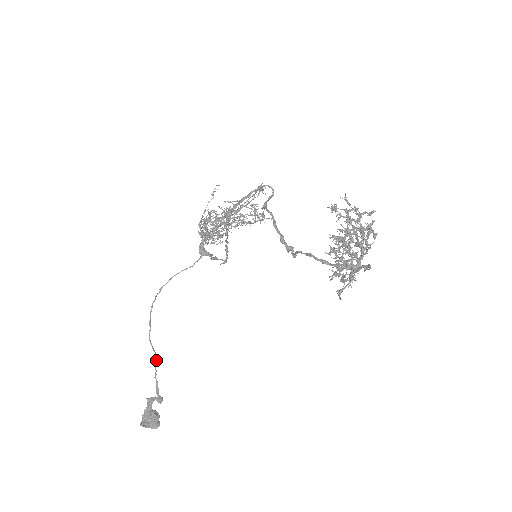
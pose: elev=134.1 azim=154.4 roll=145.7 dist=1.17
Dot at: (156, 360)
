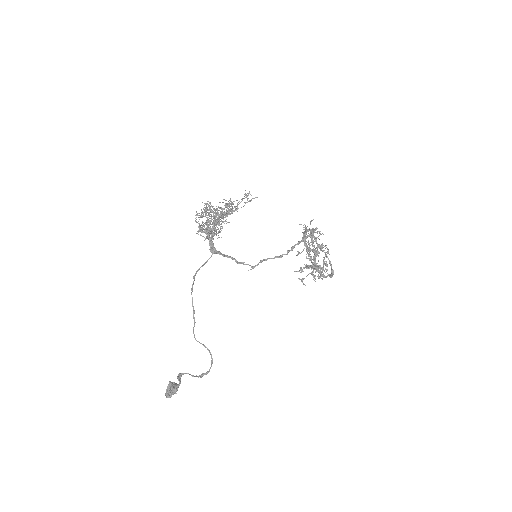
Dot at: (209, 350)
